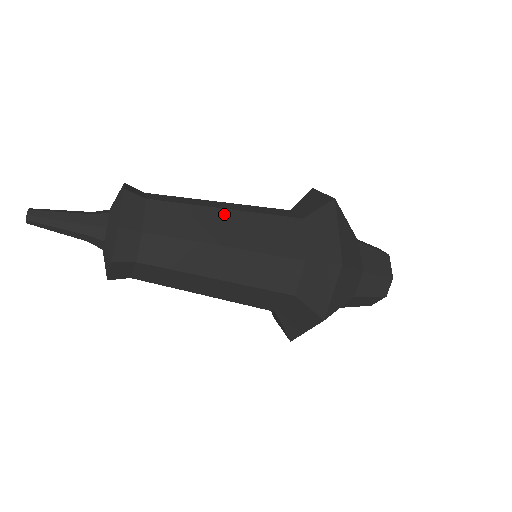
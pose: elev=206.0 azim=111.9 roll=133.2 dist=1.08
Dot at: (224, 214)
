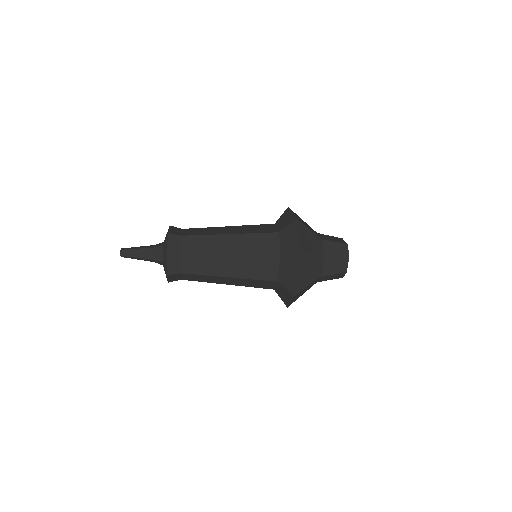
Dot at: (227, 227)
